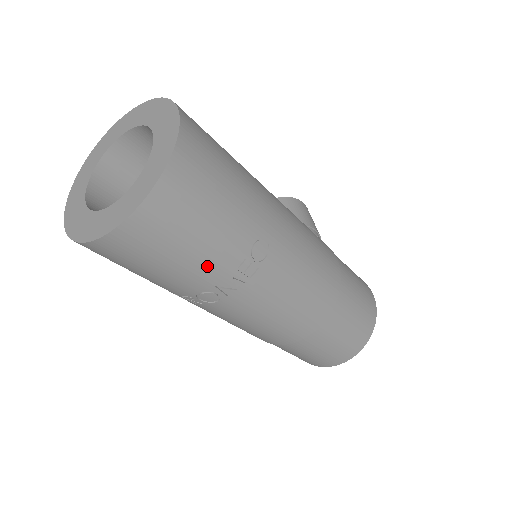
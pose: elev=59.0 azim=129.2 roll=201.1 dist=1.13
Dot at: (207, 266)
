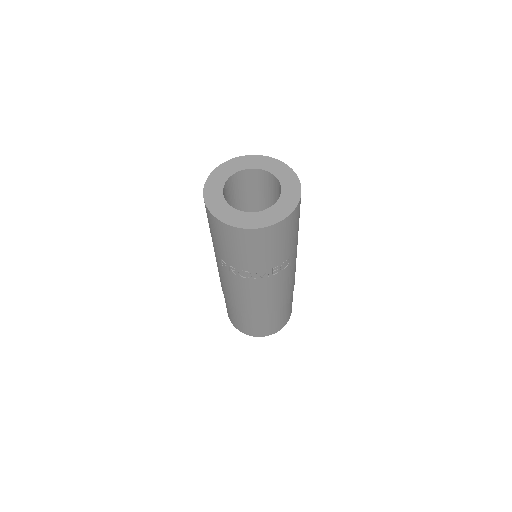
Dot at: (264, 262)
